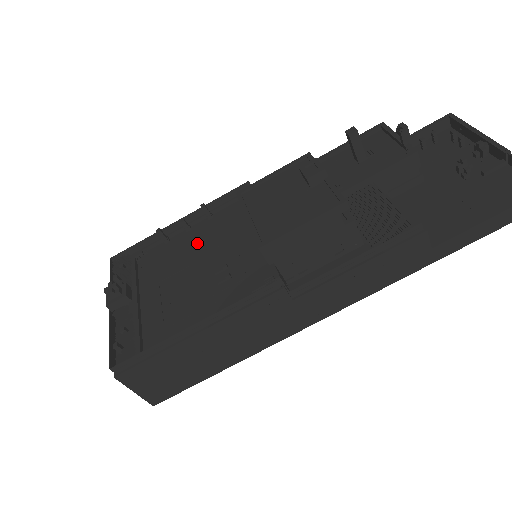
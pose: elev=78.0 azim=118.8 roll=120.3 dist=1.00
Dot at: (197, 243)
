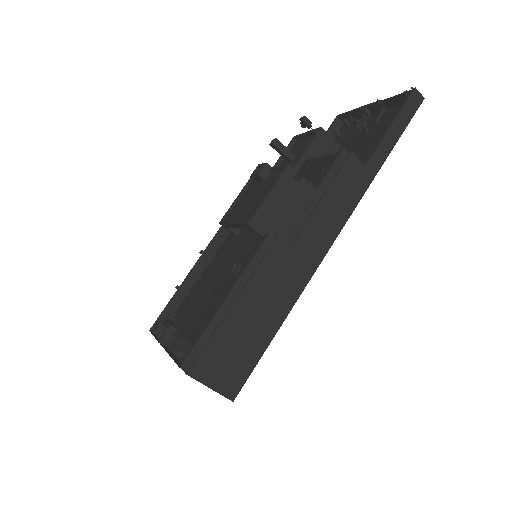
Dot at: (209, 276)
